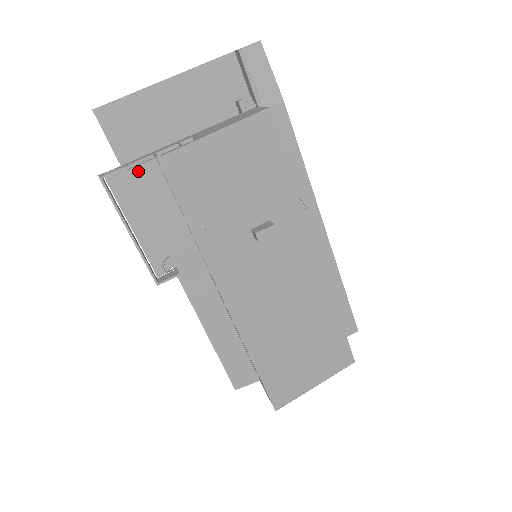
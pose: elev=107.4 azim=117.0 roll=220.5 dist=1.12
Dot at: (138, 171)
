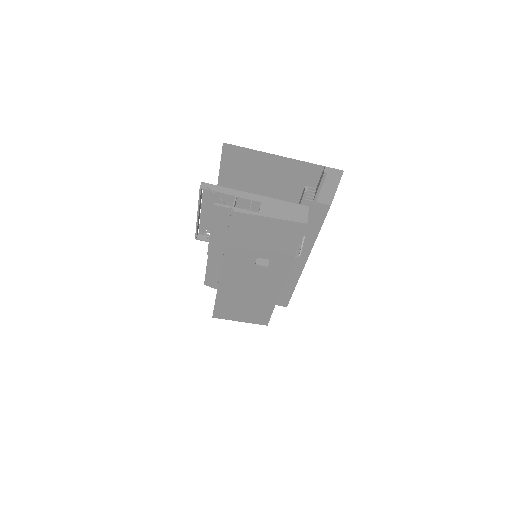
Dot at: (219, 208)
